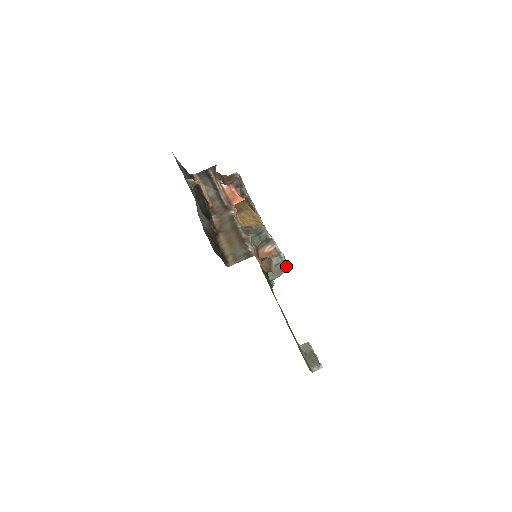
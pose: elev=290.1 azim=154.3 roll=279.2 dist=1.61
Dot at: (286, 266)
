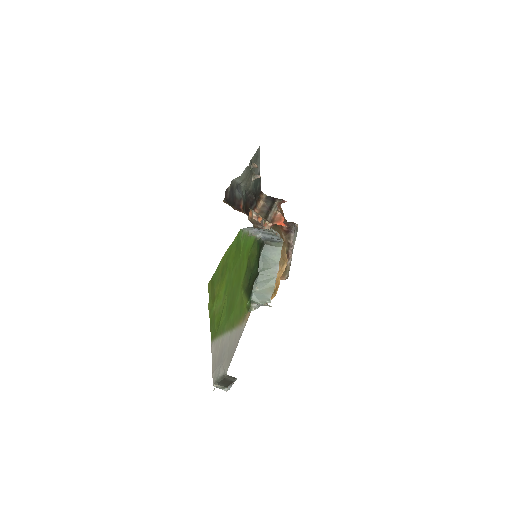
Dot at: occluded
